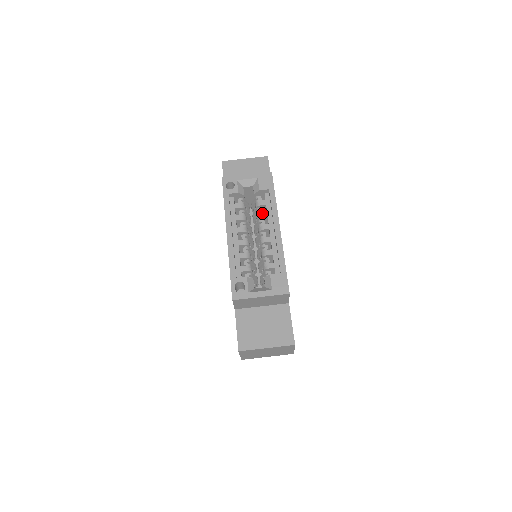
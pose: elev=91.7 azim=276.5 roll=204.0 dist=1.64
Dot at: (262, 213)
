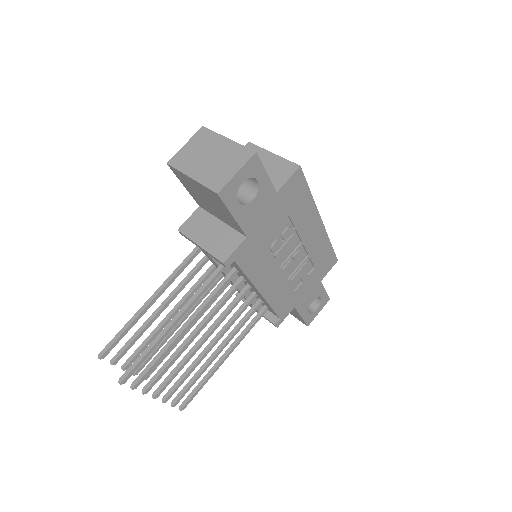
Dot at: occluded
